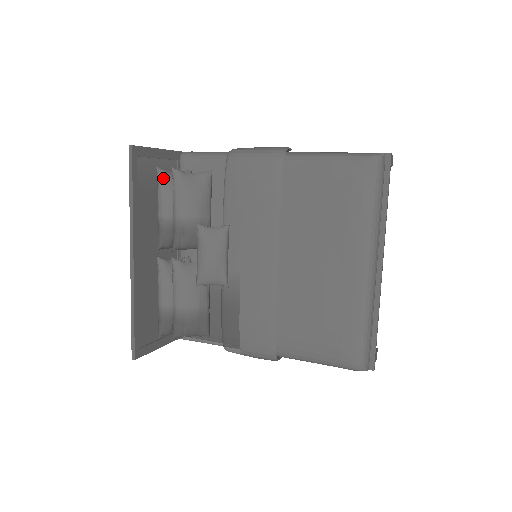
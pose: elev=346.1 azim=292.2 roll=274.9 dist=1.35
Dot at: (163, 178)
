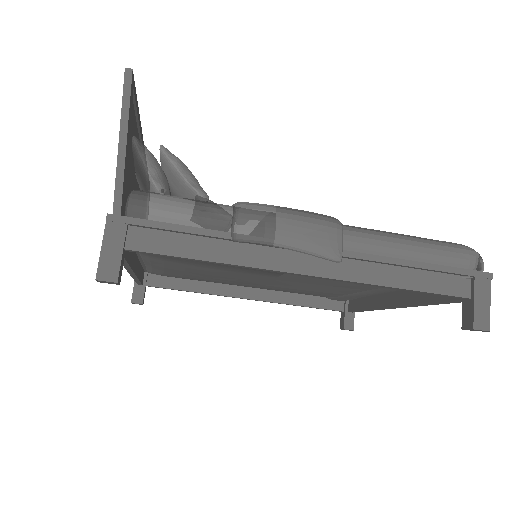
Dot at: occluded
